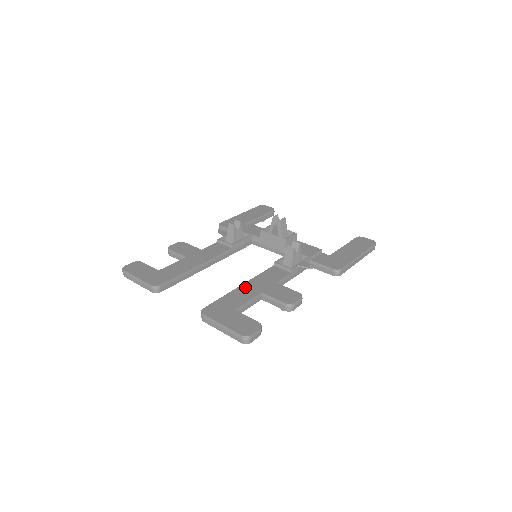
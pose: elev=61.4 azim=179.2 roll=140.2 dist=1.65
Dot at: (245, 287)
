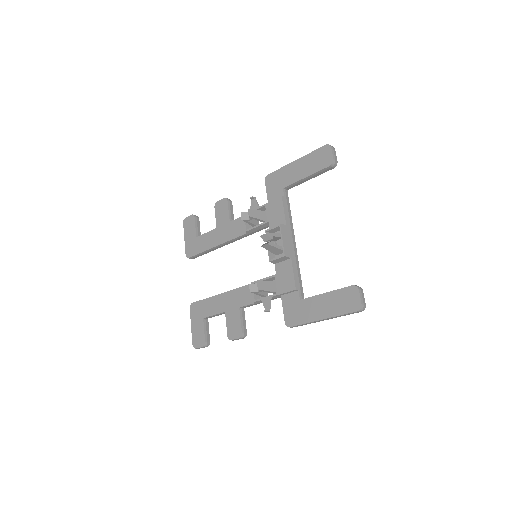
Dot at: (221, 298)
